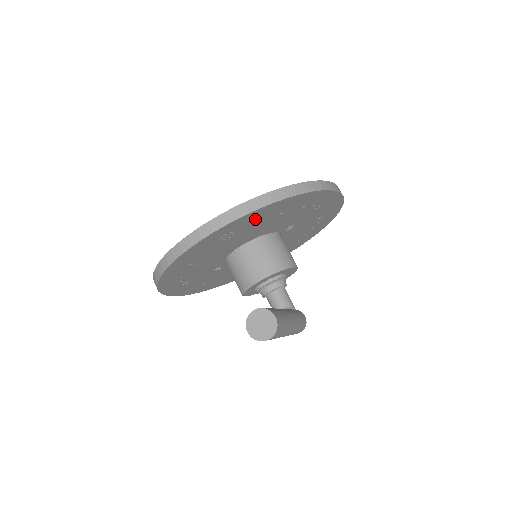
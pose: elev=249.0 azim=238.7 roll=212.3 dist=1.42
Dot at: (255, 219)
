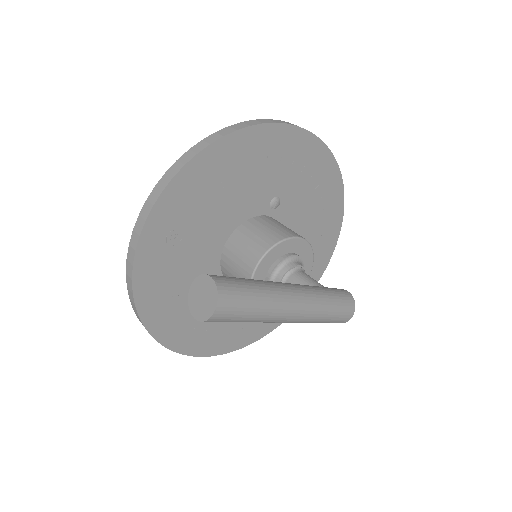
Dot at: (187, 200)
